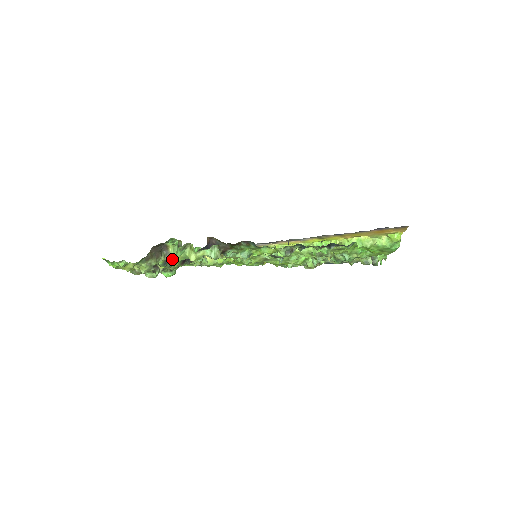
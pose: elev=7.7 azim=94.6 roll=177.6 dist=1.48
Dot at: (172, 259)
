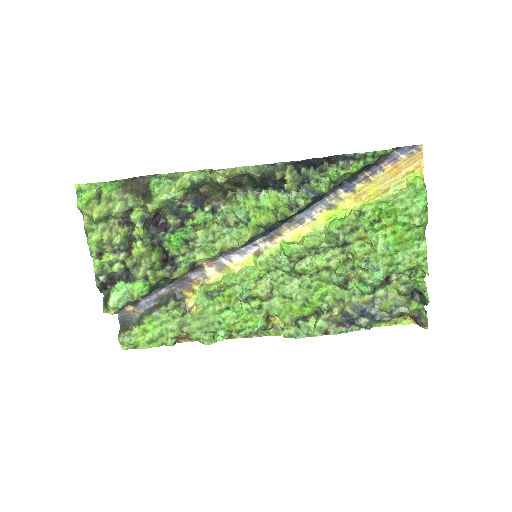
Dot at: (153, 206)
